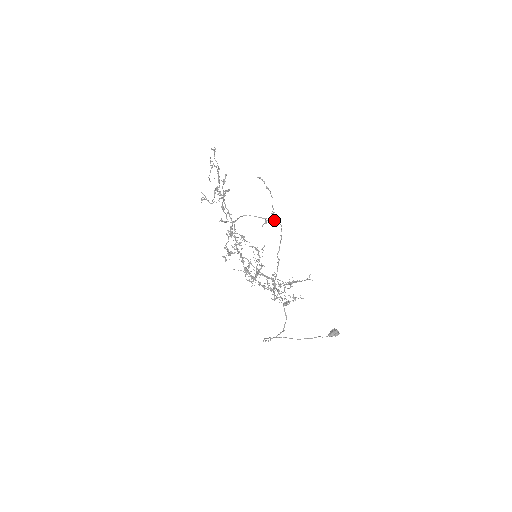
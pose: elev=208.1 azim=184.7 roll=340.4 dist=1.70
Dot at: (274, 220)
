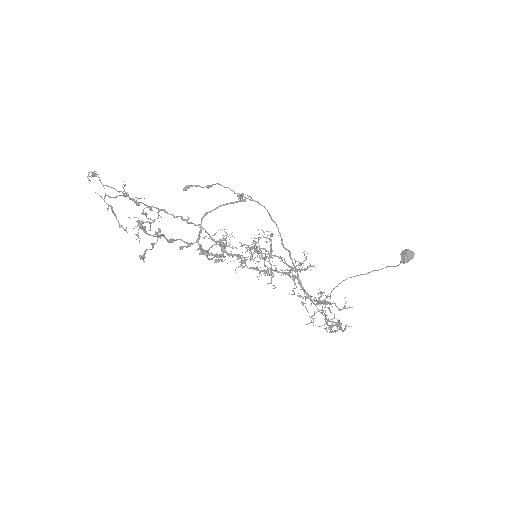
Dot at: occluded
